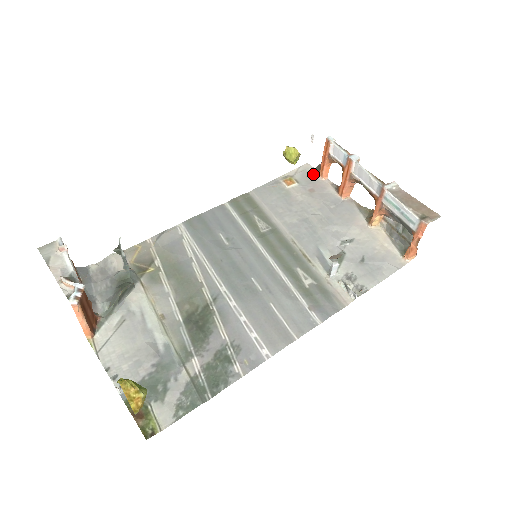
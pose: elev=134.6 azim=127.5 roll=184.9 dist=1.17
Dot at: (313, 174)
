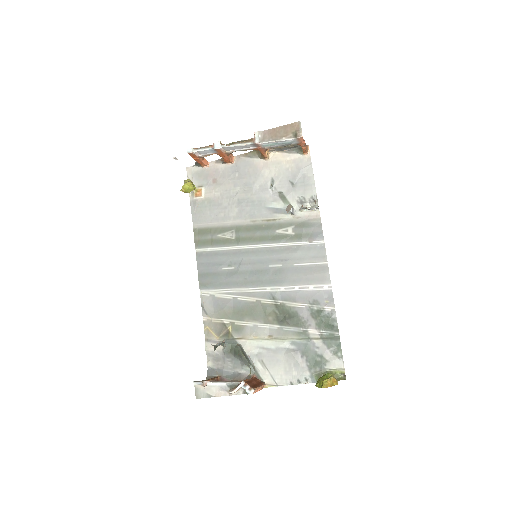
Dot at: (199, 170)
